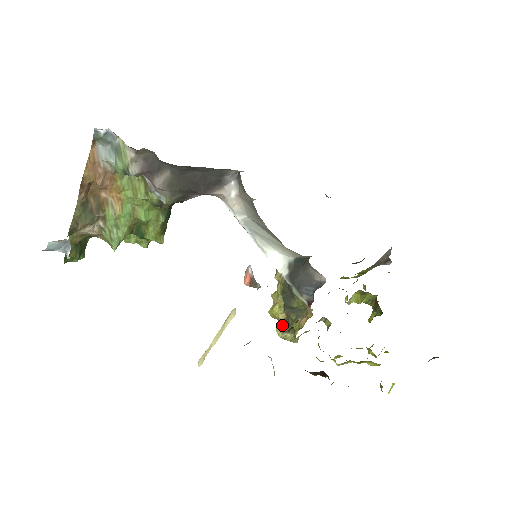
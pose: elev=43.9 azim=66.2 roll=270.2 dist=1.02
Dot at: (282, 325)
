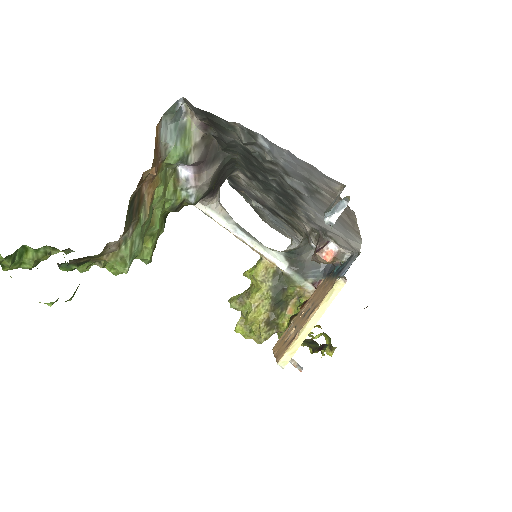
Dot at: (267, 324)
